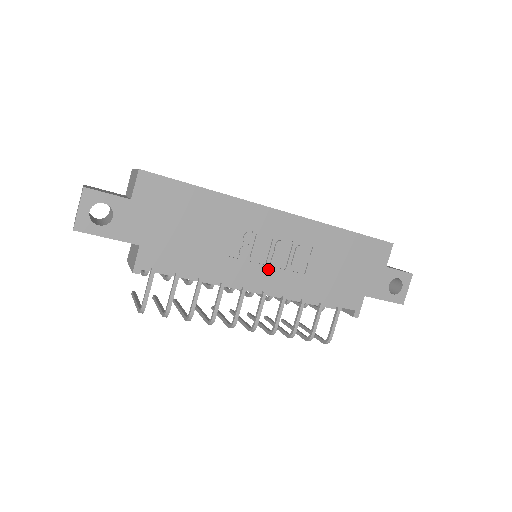
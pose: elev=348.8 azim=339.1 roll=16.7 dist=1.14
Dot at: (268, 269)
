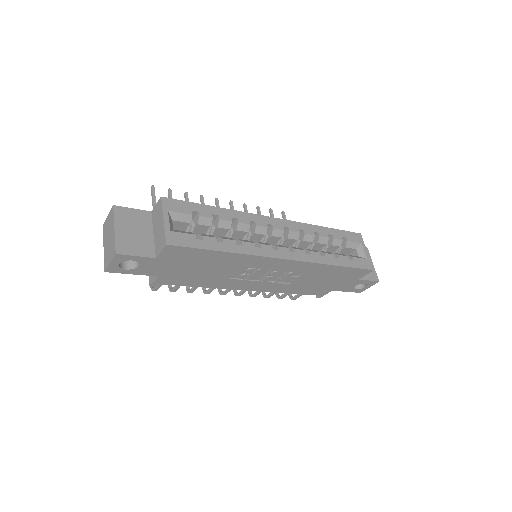
Dot at: (260, 283)
